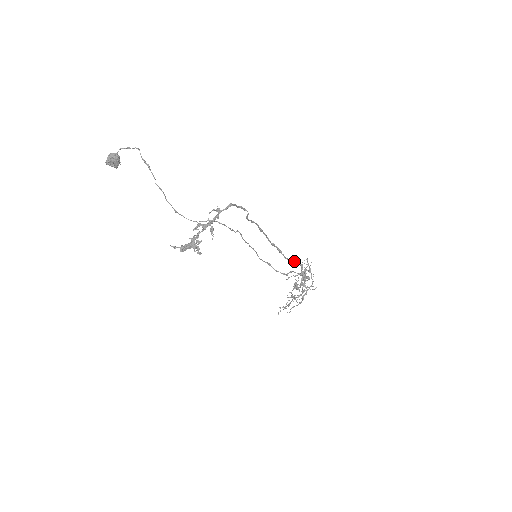
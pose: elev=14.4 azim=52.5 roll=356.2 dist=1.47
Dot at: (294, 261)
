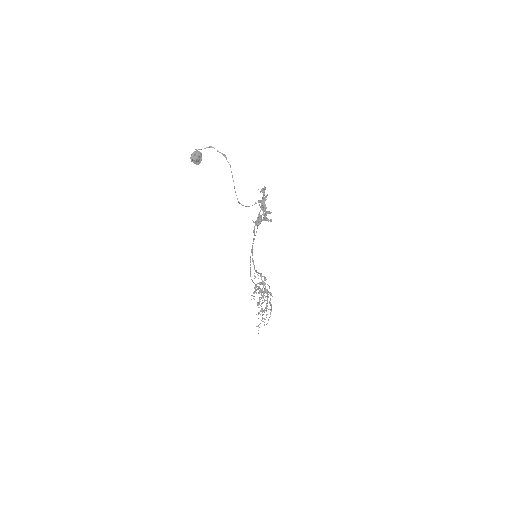
Dot at: (257, 272)
